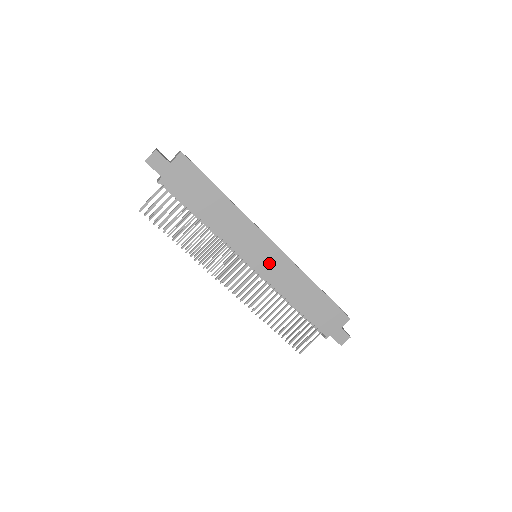
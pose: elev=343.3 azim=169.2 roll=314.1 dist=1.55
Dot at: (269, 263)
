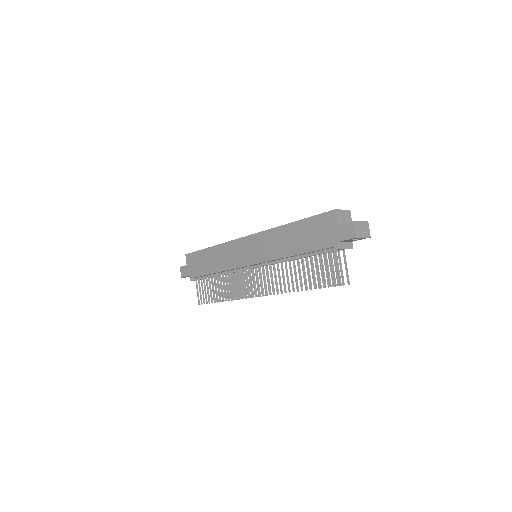
Dot at: (255, 250)
